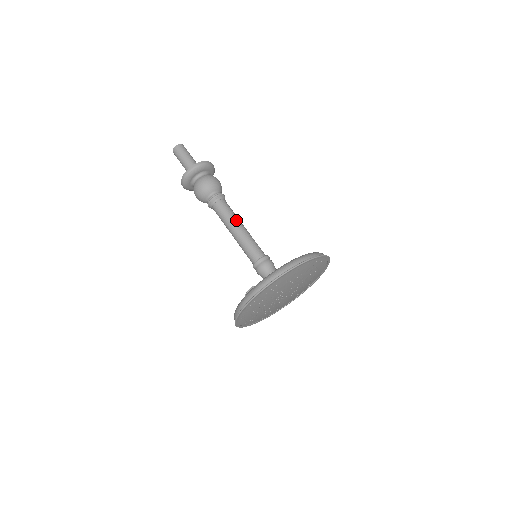
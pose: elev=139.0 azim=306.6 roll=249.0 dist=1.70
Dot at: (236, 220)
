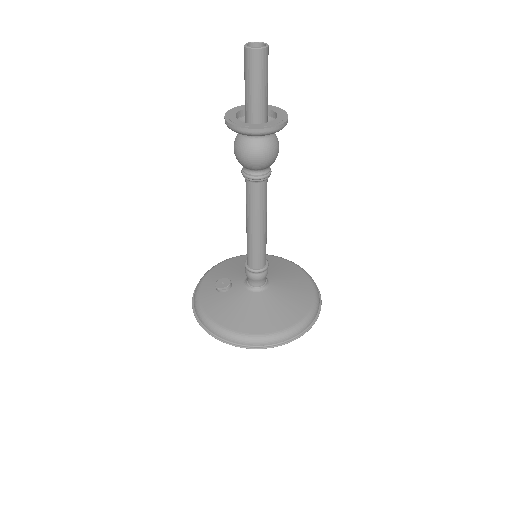
Dot at: (258, 218)
